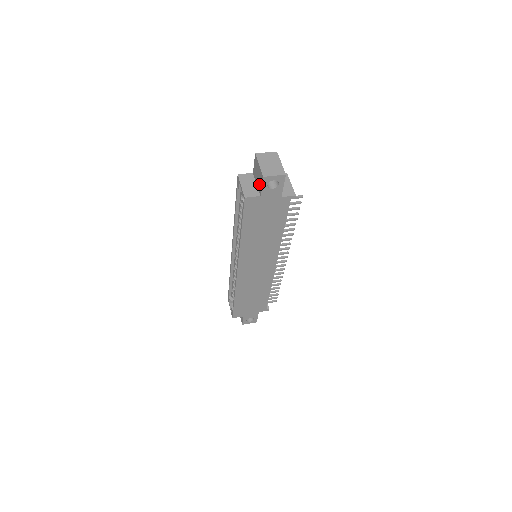
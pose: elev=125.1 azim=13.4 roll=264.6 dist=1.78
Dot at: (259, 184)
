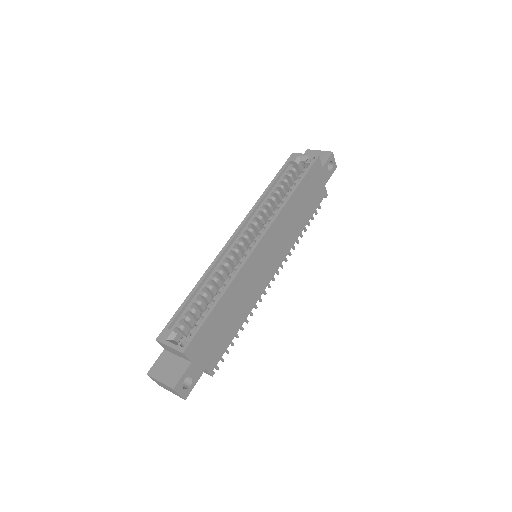
Dot at: occluded
